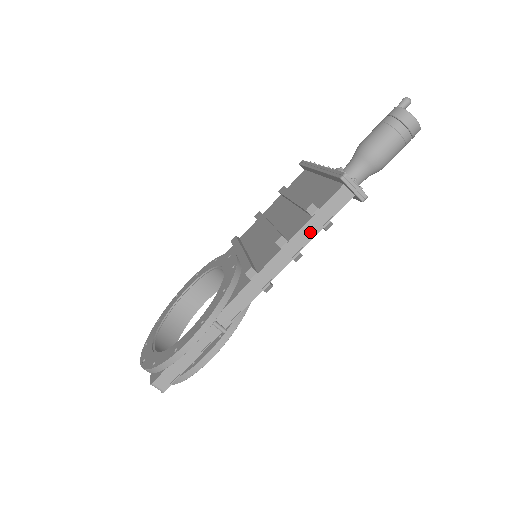
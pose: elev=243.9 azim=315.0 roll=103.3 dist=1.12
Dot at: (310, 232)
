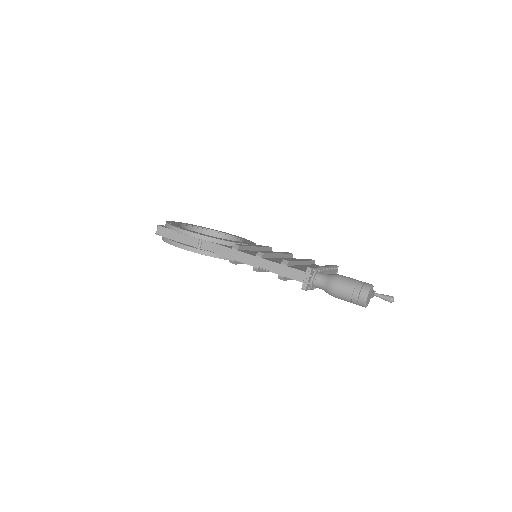
Dot at: (272, 268)
